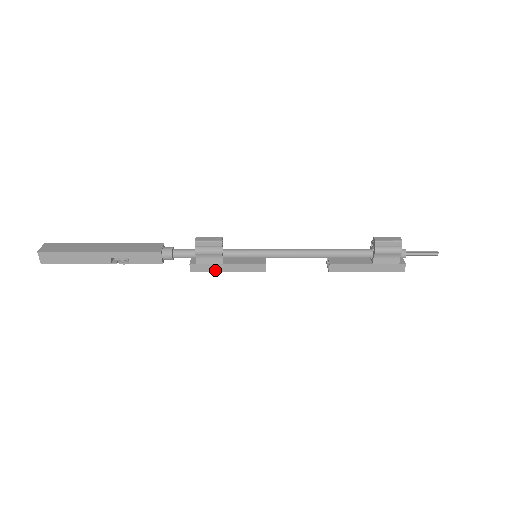
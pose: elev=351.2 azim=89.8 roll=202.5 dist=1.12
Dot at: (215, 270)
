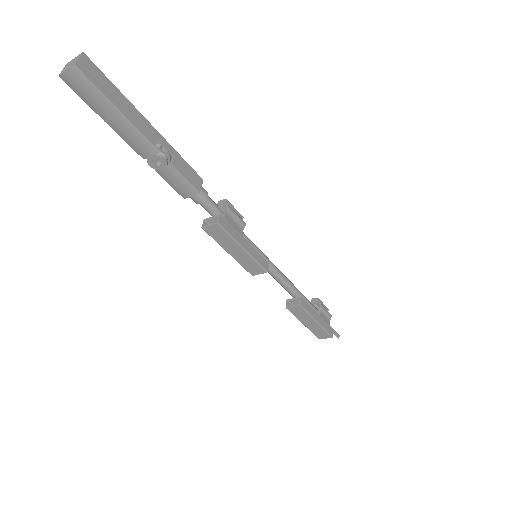
Dot at: (236, 238)
